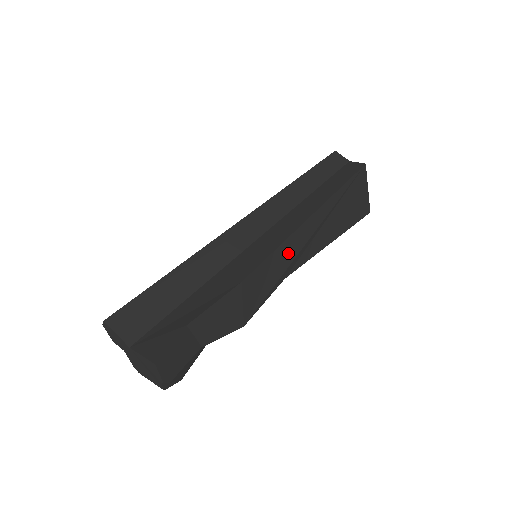
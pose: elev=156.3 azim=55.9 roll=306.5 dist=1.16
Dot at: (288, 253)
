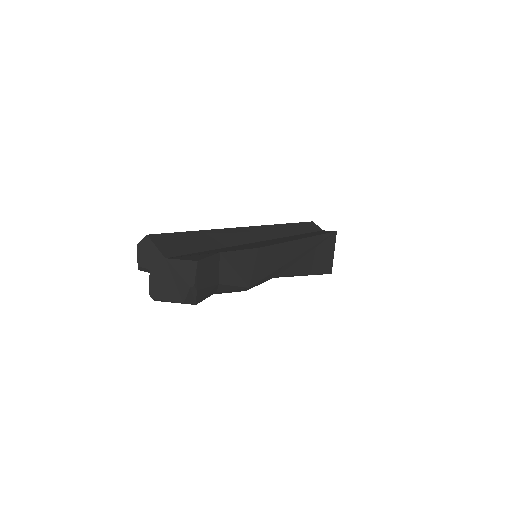
Dot at: (286, 254)
